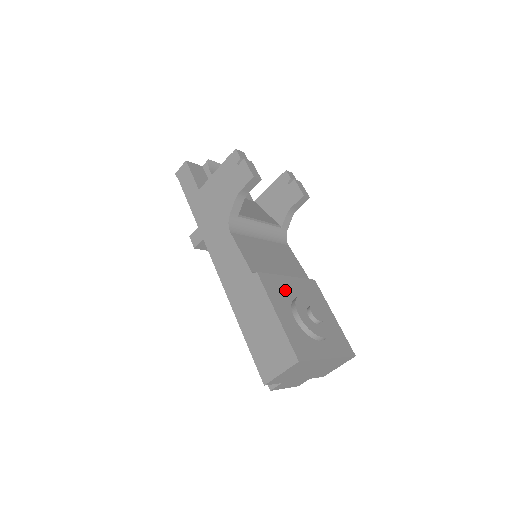
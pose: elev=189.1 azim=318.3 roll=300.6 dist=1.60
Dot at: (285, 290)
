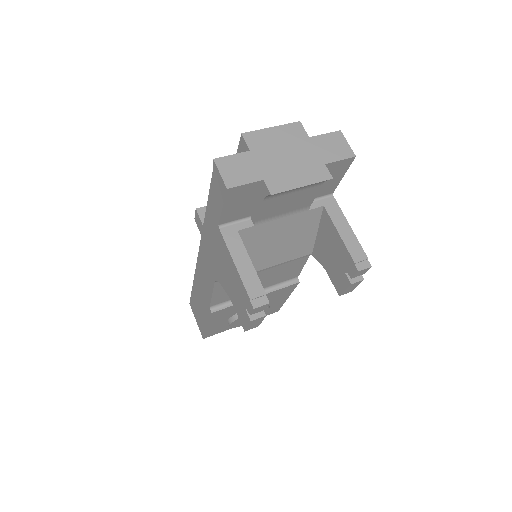
Dot at: occluded
